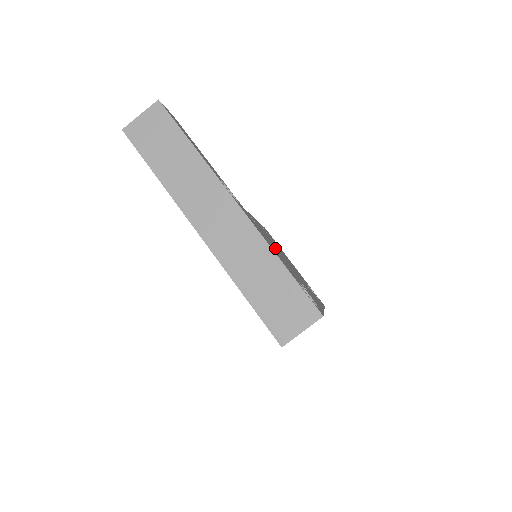
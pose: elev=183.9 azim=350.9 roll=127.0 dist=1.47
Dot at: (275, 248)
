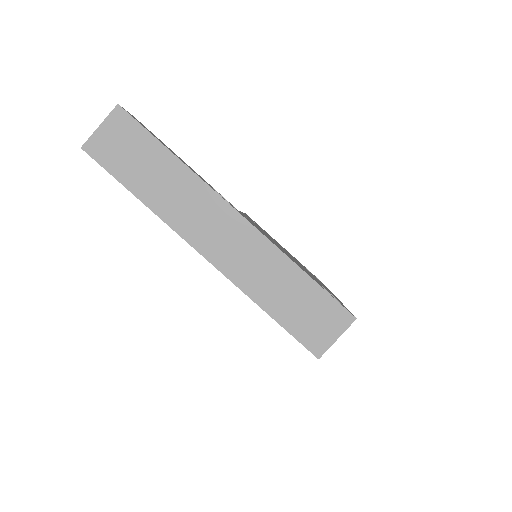
Dot at: occluded
